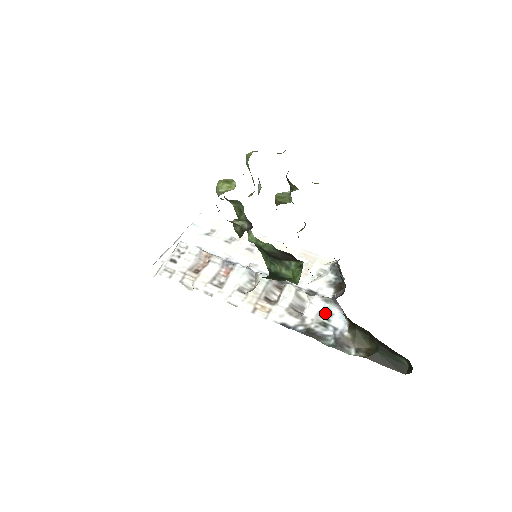
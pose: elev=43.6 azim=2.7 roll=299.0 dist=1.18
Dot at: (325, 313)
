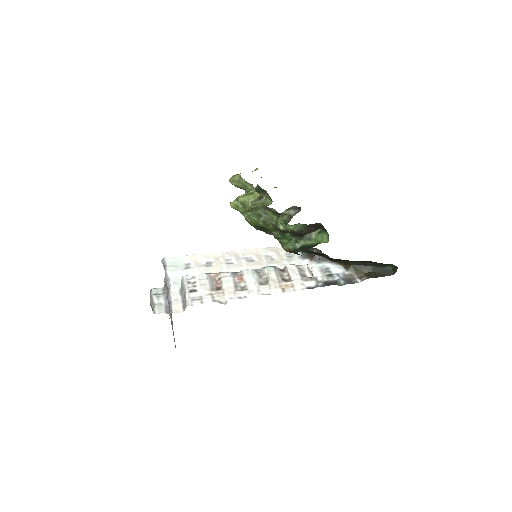
Dot at: (324, 269)
